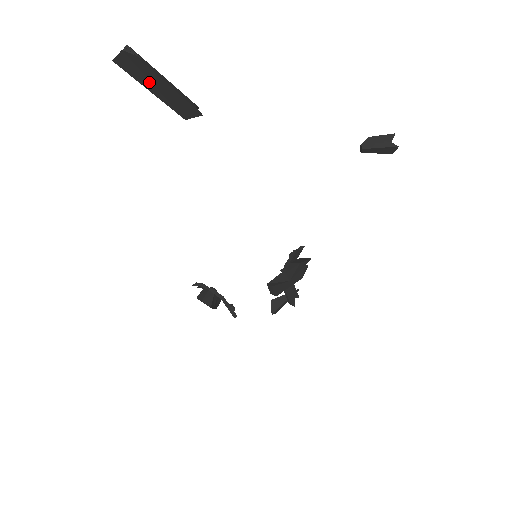
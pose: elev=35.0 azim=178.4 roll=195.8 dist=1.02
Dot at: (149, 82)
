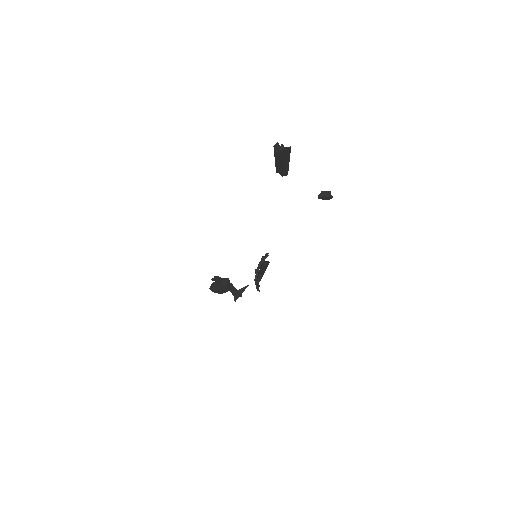
Dot at: (287, 159)
